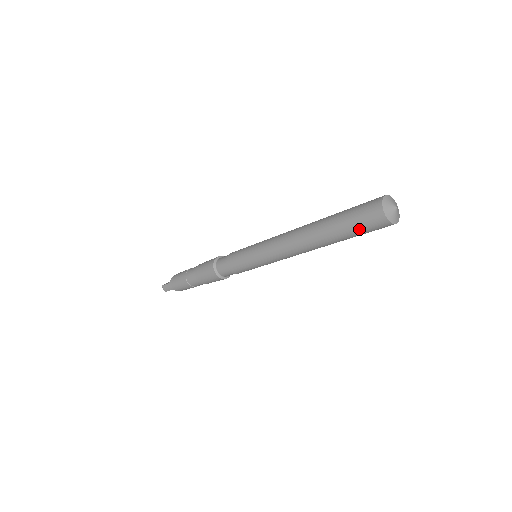
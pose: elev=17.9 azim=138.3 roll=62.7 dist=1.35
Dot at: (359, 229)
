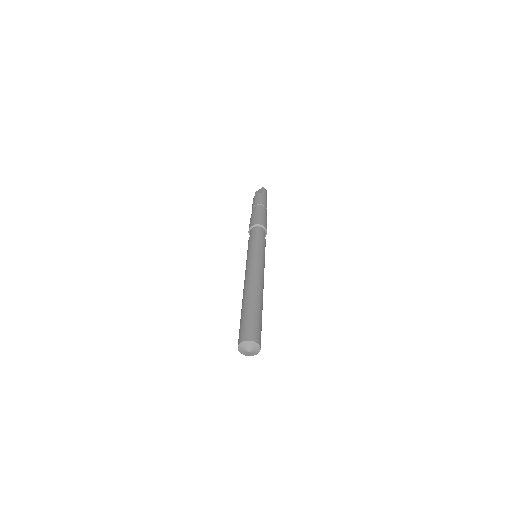
Dot at: occluded
